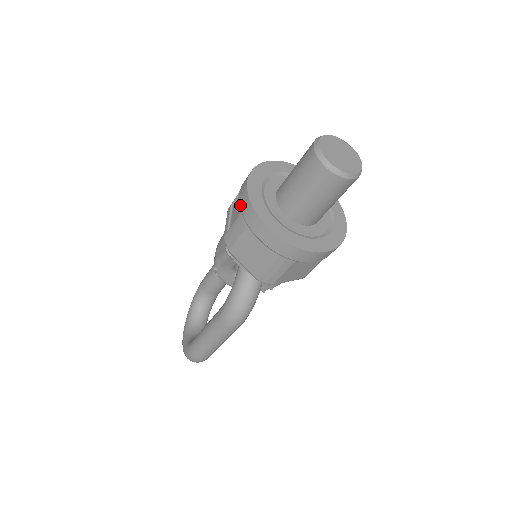
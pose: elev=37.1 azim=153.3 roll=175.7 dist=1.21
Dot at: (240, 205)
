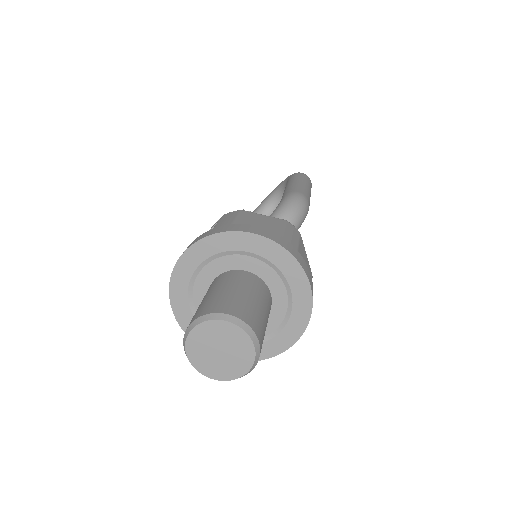
Dot at: occluded
